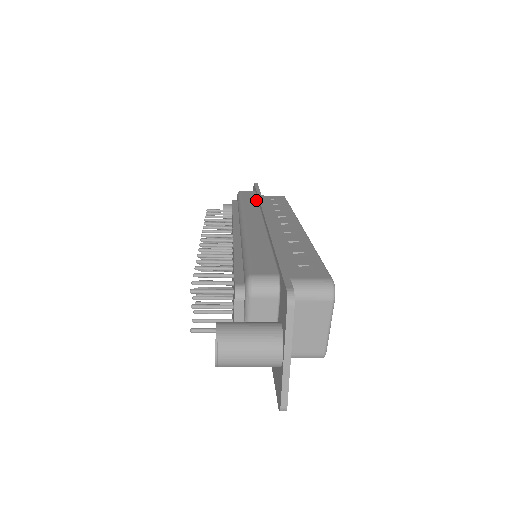
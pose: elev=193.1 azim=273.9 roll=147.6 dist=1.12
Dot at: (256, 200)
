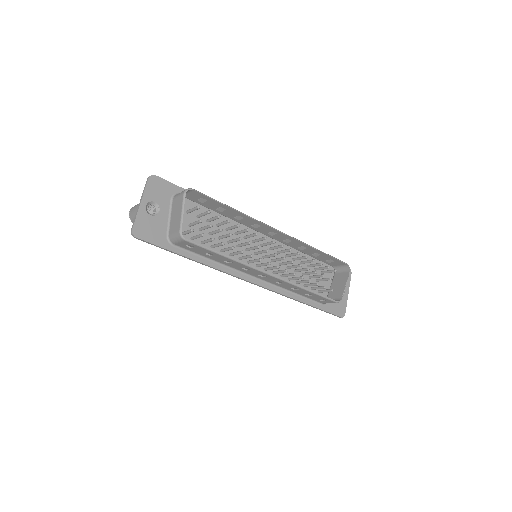
Dot at: occluded
